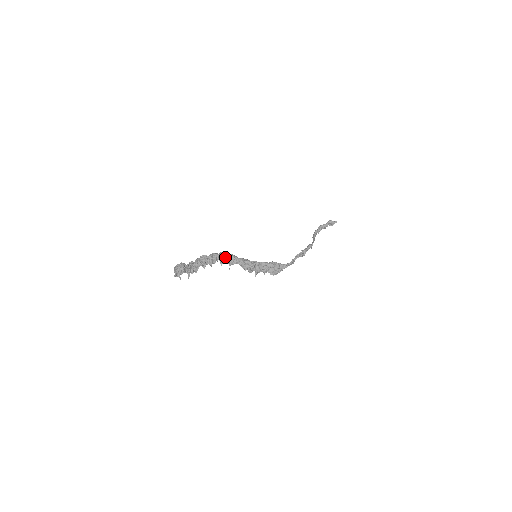
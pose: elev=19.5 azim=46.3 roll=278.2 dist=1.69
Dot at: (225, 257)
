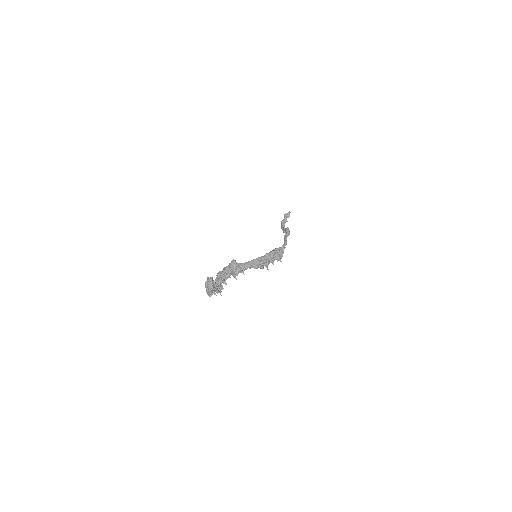
Dot at: (235, 264)
